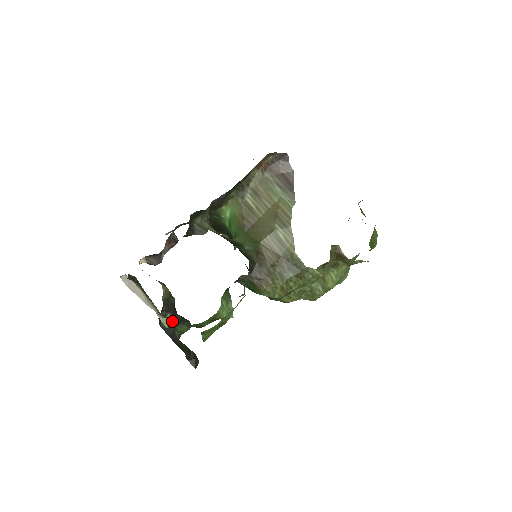
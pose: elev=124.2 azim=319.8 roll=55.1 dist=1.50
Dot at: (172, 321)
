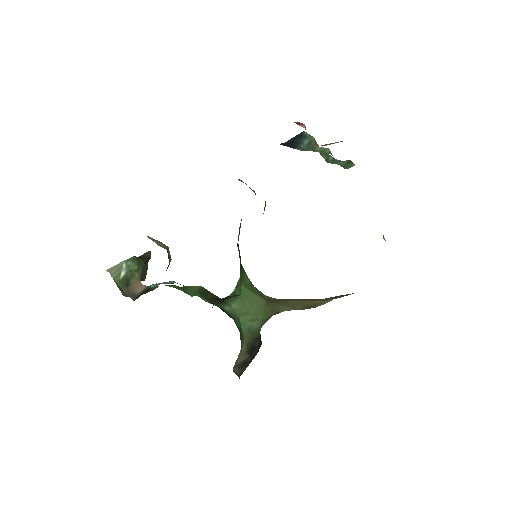
Dot at: occluded
